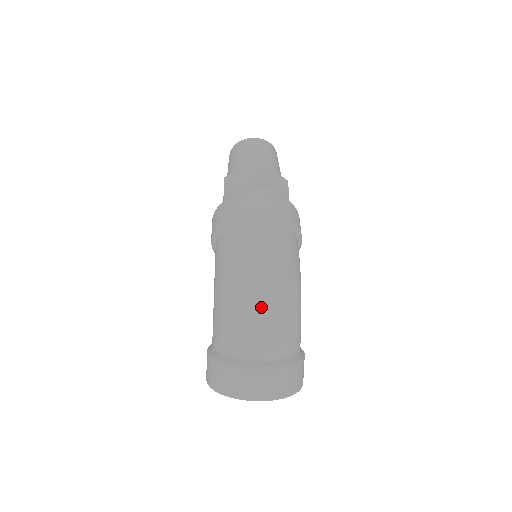
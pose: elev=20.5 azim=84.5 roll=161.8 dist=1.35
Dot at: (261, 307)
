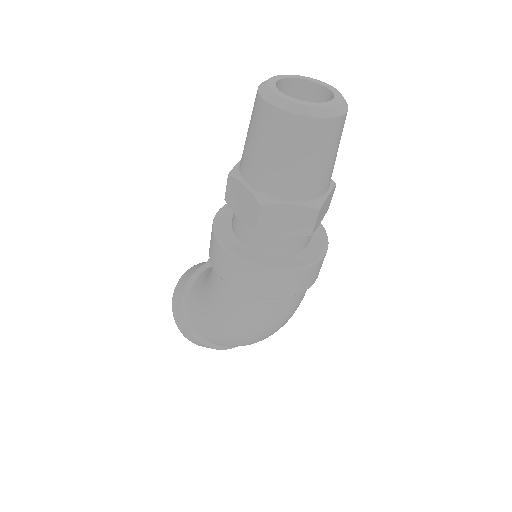
Dot at: occluded
